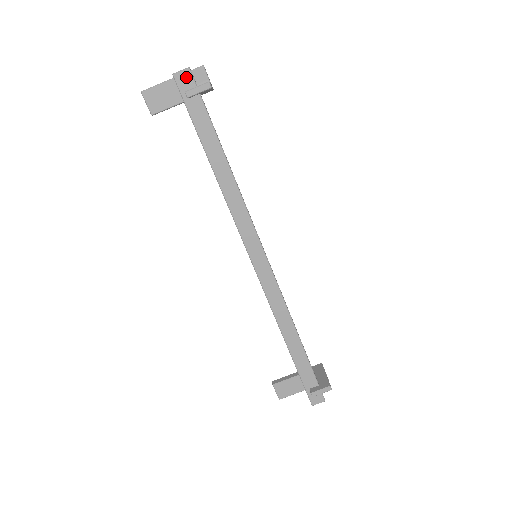
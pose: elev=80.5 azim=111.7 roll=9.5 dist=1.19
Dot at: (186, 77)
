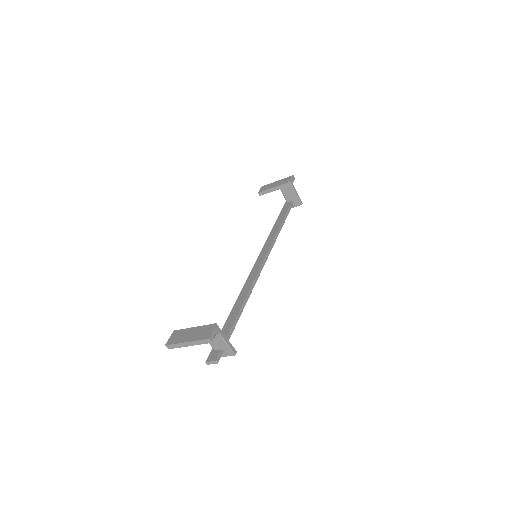
Dot at: occluded
